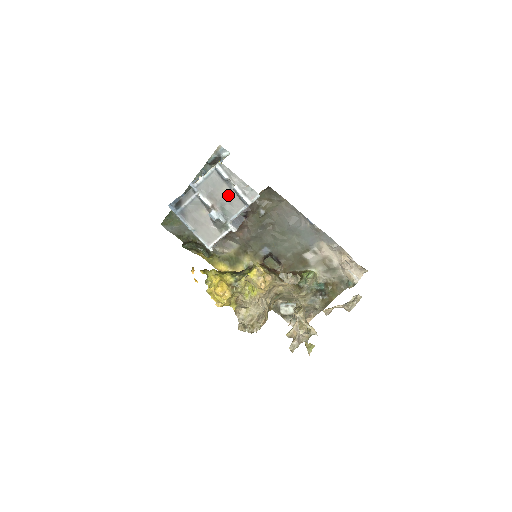
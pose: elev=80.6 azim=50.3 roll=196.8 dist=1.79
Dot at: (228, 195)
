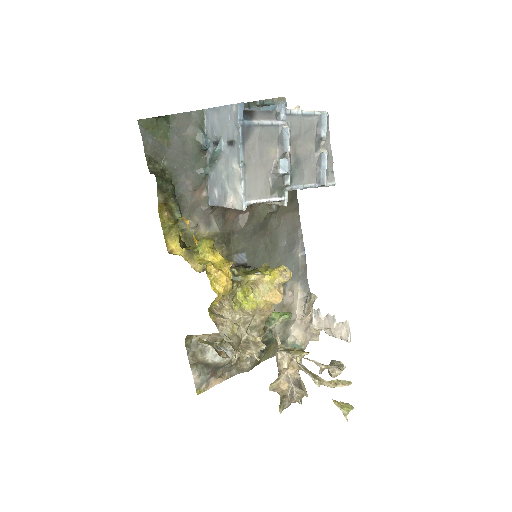
Dot at: (309, 156)
